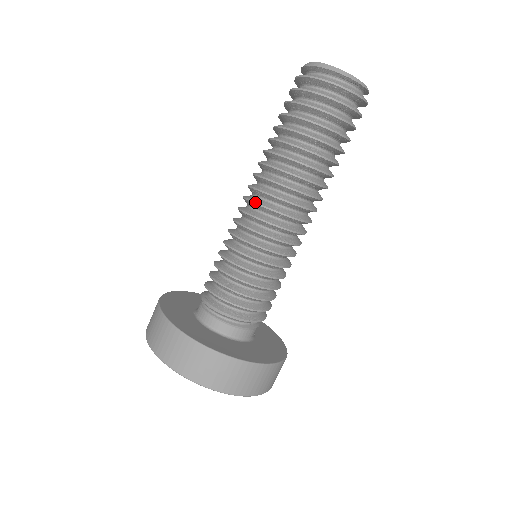
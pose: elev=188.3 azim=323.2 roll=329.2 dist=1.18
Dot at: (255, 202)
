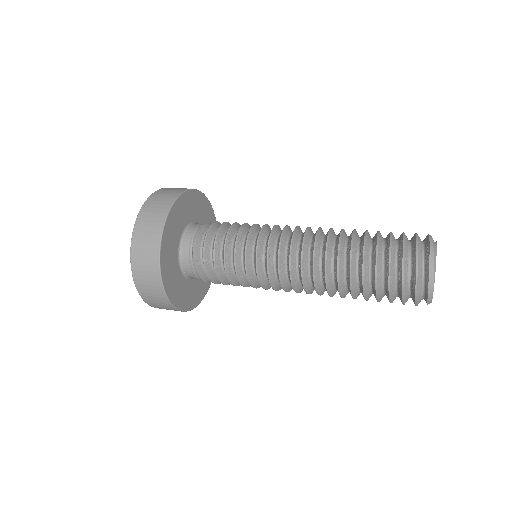
Dot at: (292, 281)
